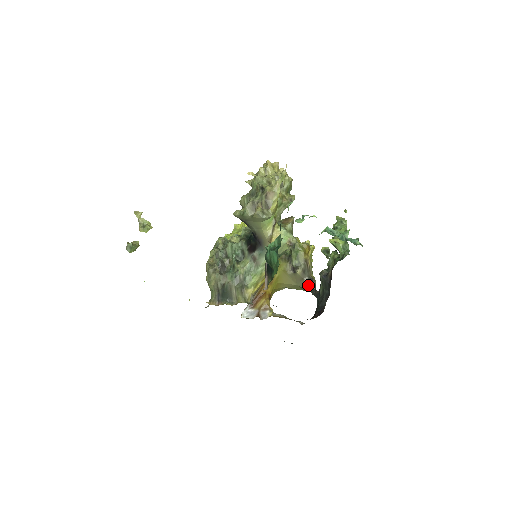
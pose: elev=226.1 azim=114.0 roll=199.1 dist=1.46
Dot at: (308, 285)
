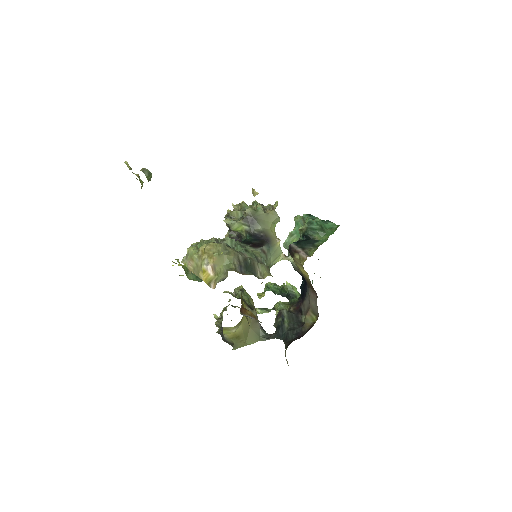
Dot at: (261, 329)
